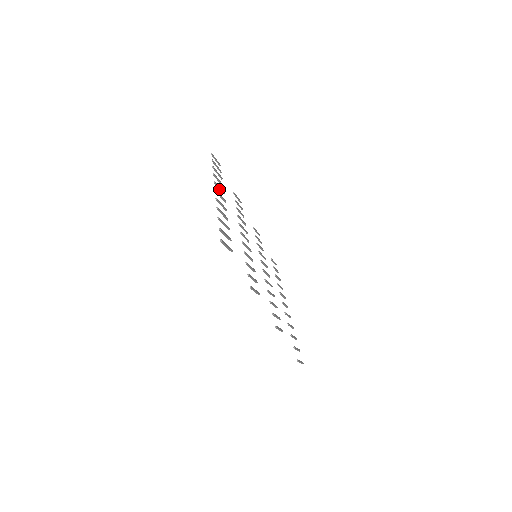
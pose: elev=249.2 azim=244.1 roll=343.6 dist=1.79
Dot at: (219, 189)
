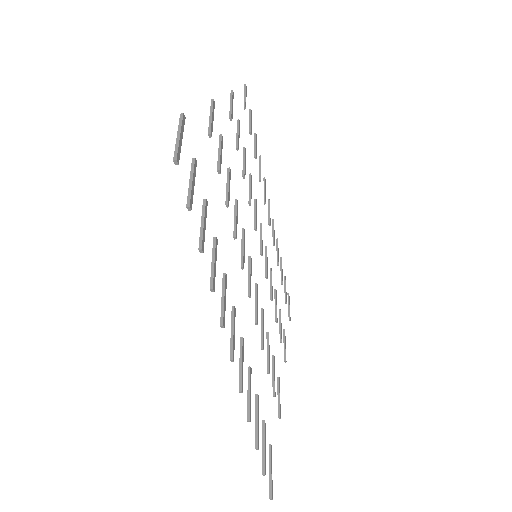
Dot at: (222, 299)
